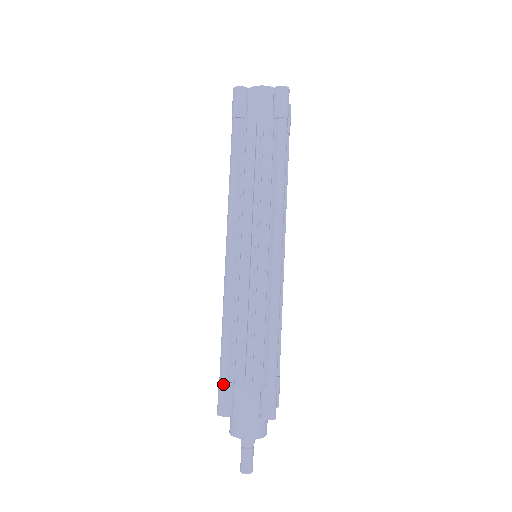
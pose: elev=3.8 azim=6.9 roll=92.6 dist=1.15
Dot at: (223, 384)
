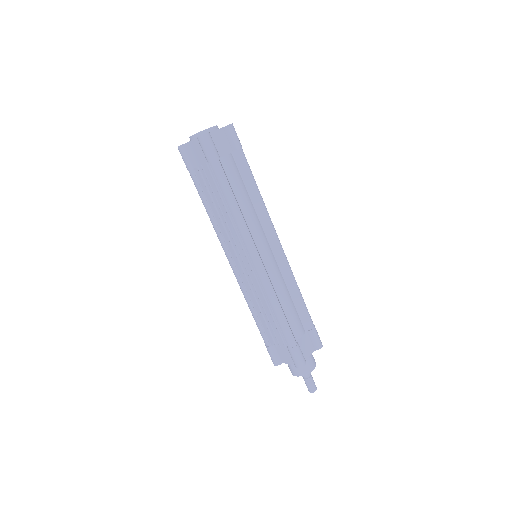
Dot at: (266, 347)
